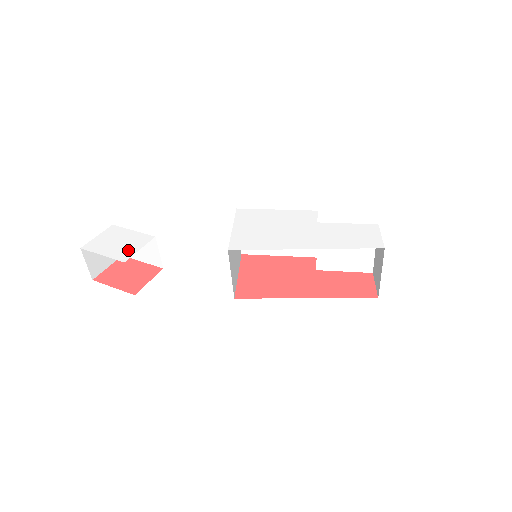
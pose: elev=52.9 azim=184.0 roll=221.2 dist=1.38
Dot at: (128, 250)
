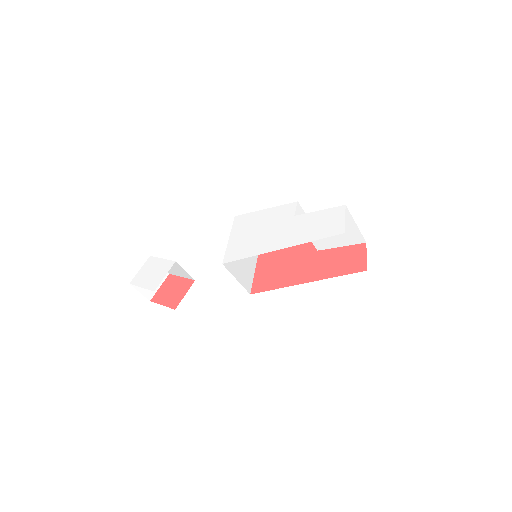
Dot at: (157, 279)
